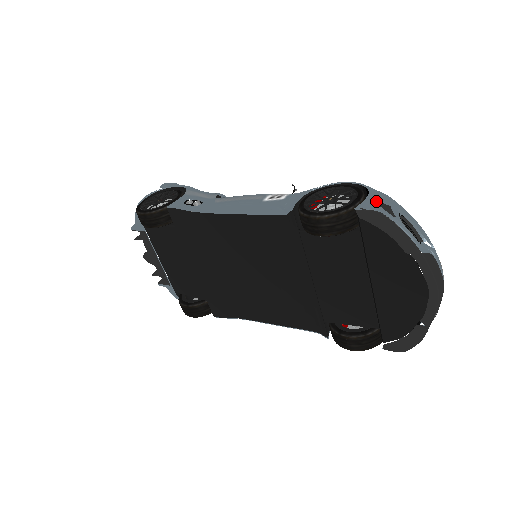
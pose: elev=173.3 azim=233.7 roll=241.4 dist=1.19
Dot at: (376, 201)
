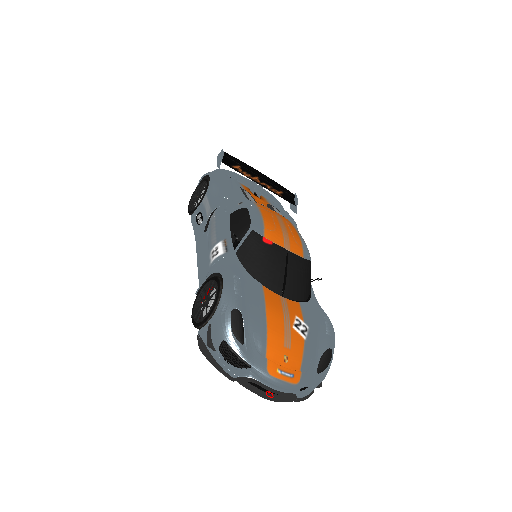
Dot at: (208, 331)
